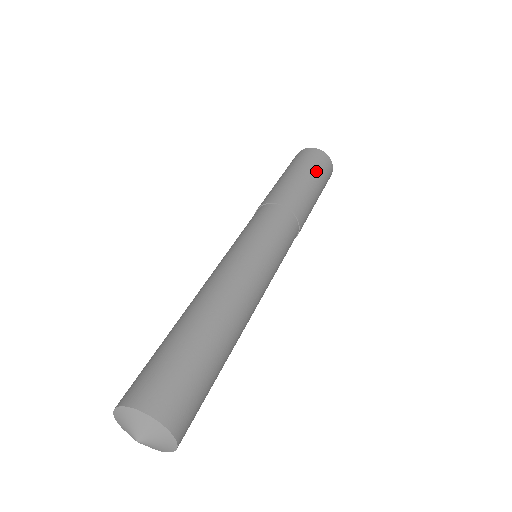
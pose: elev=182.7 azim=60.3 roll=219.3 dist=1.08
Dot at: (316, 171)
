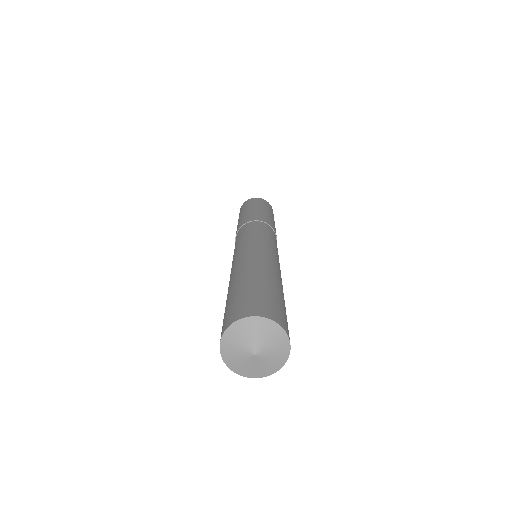
Dot at: occluded
